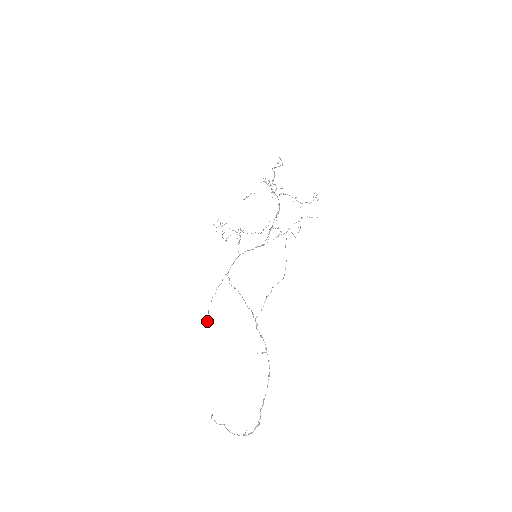
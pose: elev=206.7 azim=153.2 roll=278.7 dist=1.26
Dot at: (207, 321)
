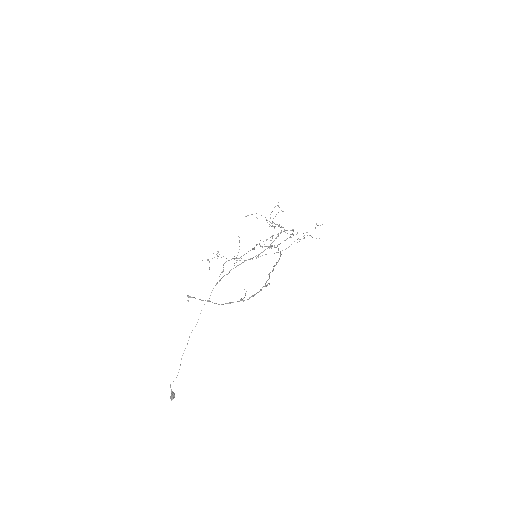
Dot at: (173, 393)
